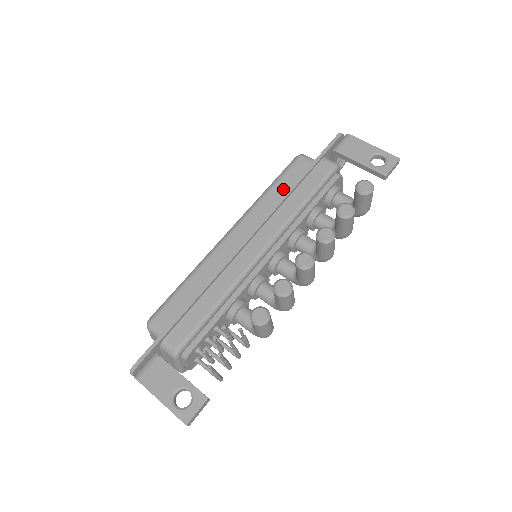
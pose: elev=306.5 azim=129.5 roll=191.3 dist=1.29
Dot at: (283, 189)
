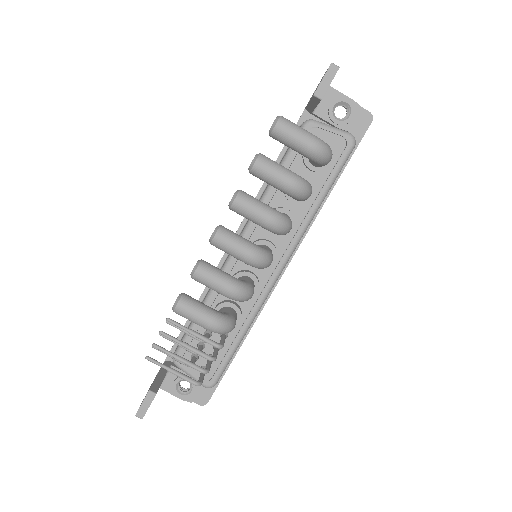
Dot at: occluded
